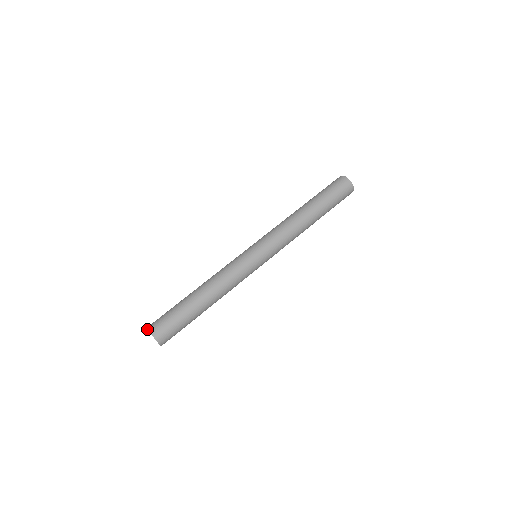
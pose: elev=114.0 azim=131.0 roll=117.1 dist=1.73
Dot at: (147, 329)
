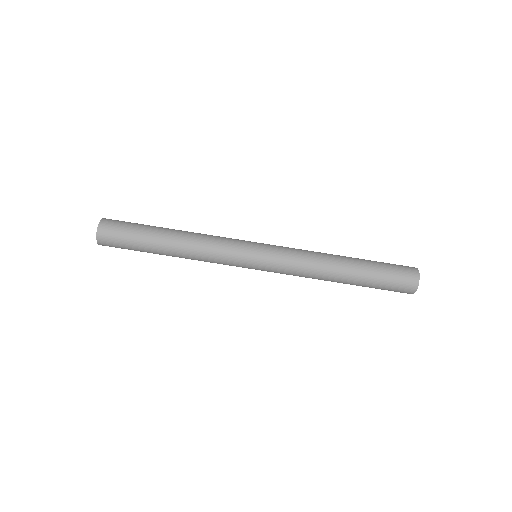
Dot at: (104, 218)
